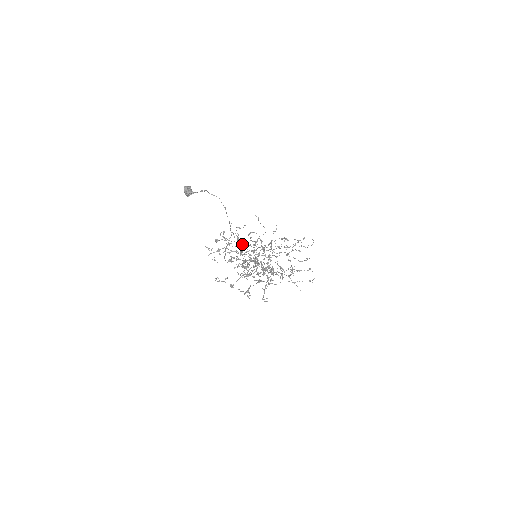
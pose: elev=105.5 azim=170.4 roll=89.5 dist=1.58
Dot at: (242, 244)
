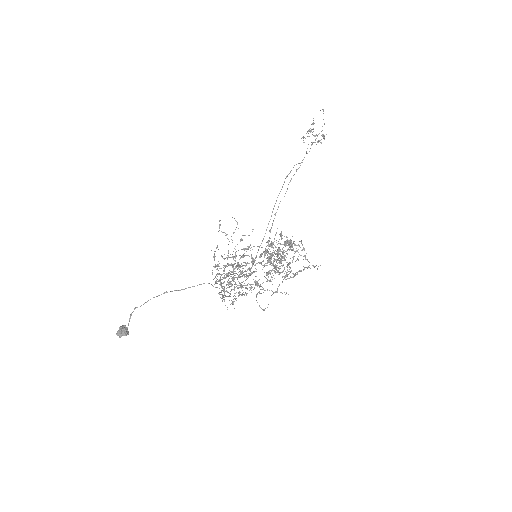
Dot at: occluded
